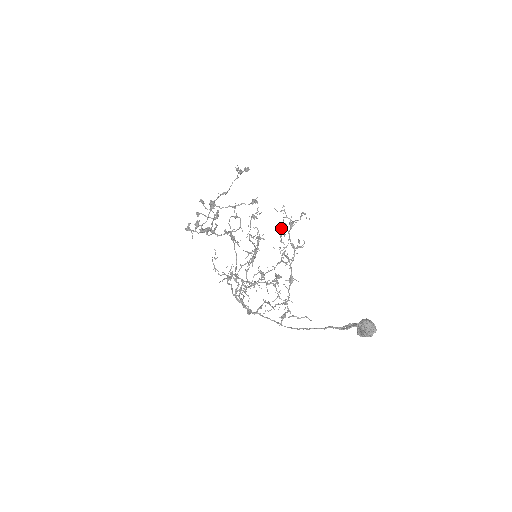
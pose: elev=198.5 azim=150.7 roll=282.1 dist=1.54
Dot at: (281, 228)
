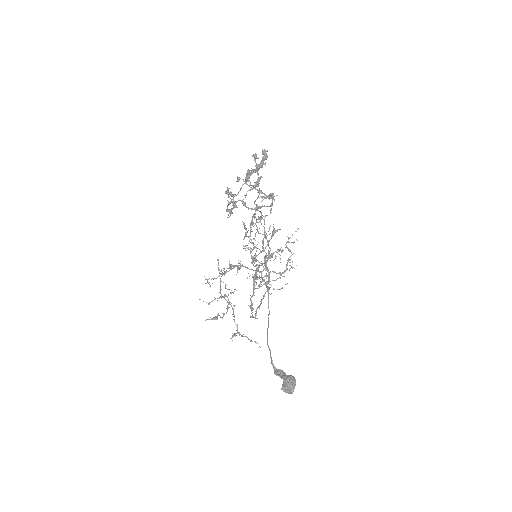
Dot at: (287, 236)
